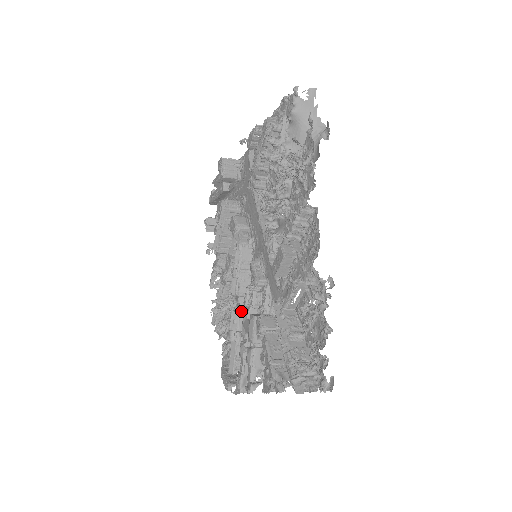
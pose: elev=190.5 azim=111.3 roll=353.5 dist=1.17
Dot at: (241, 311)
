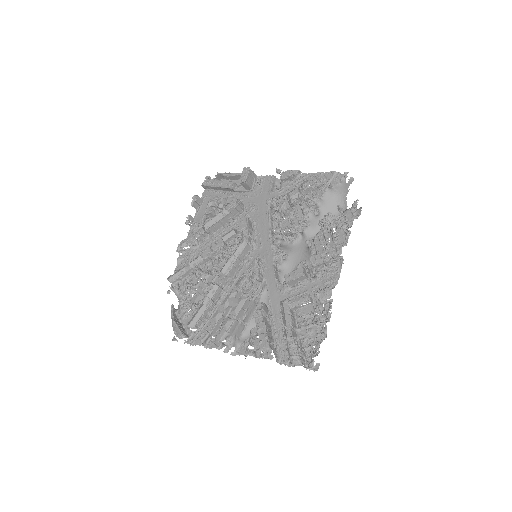
Dot at: (221, 287)
